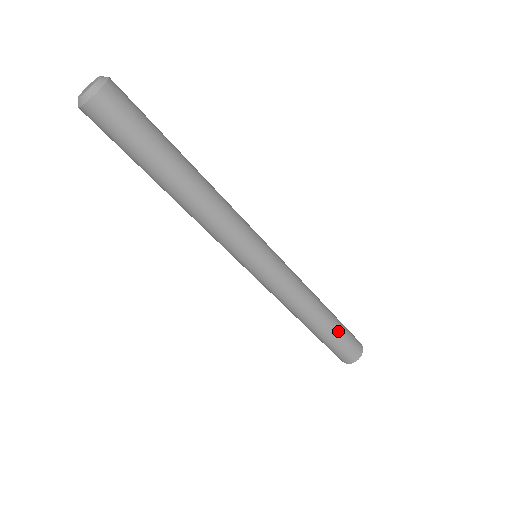
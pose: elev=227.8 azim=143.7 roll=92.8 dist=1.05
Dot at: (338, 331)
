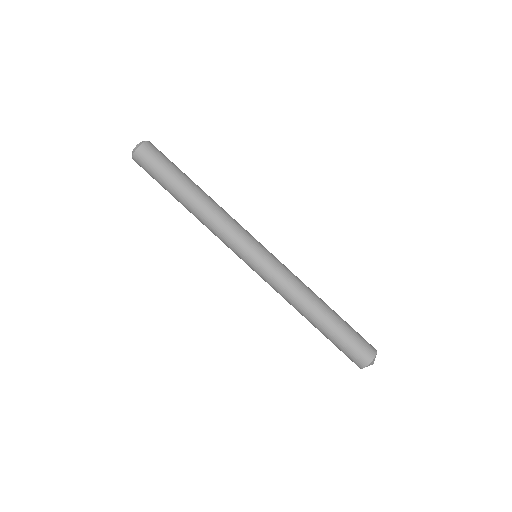
Dot at: (341, 327)
